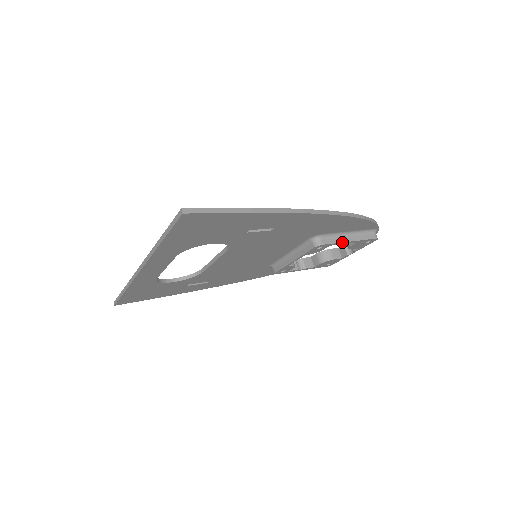
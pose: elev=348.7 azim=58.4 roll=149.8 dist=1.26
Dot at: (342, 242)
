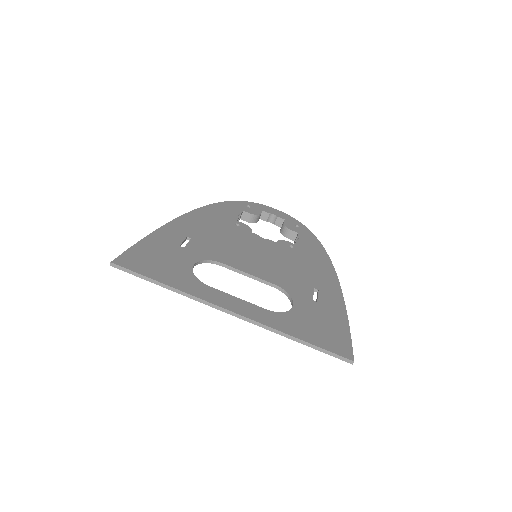
Dot at: occluded
